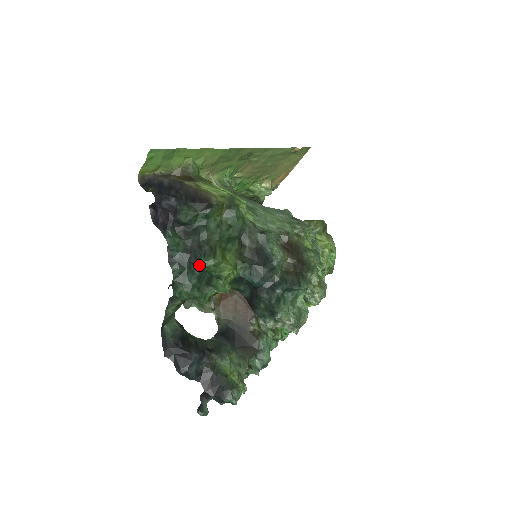
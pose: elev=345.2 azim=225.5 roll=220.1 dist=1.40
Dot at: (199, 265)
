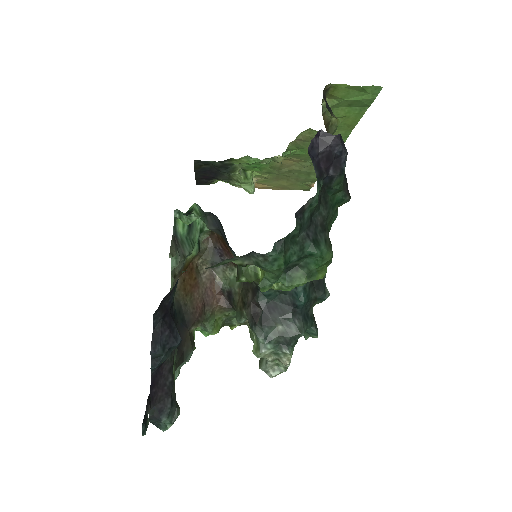
Dot at: (321, 248)
